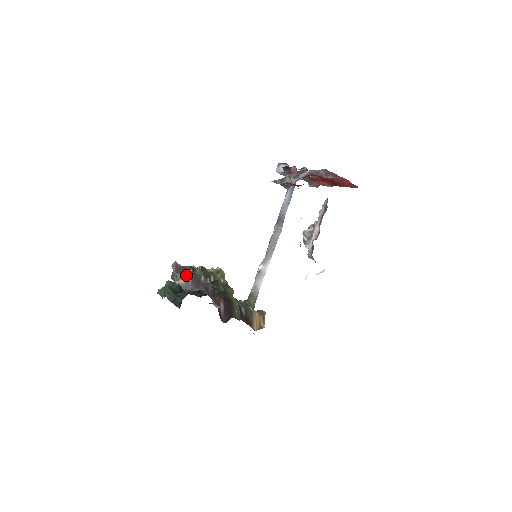
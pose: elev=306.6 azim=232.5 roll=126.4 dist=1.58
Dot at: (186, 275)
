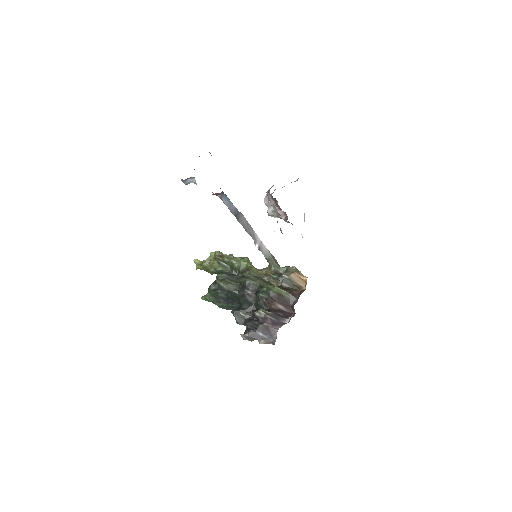
Dot at: (259, 336)
